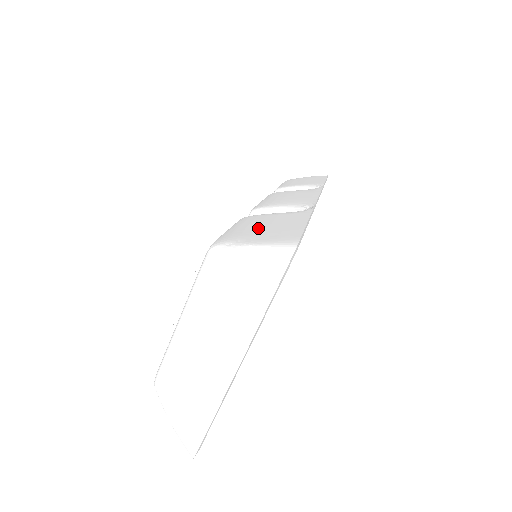
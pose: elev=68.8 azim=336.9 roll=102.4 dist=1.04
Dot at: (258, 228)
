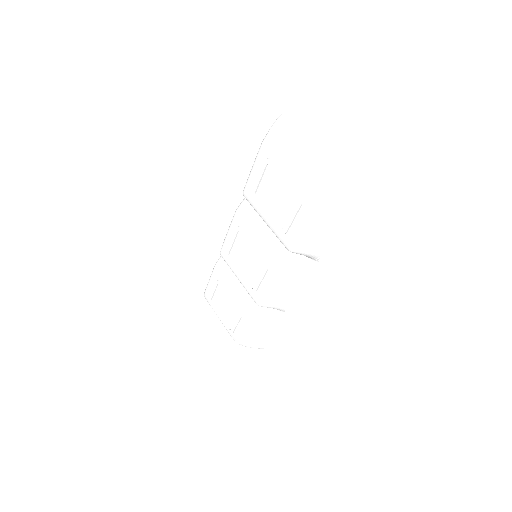
Dot at: occluded
